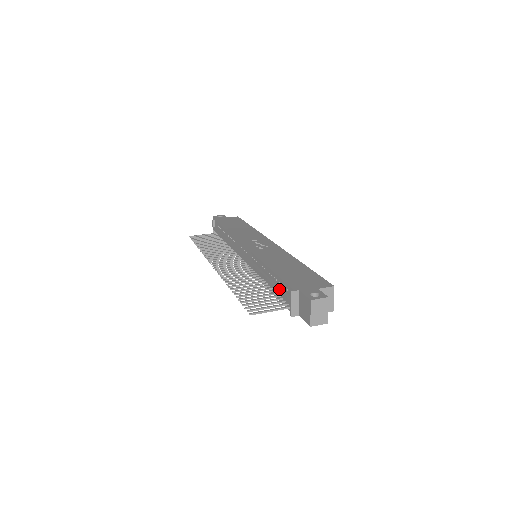
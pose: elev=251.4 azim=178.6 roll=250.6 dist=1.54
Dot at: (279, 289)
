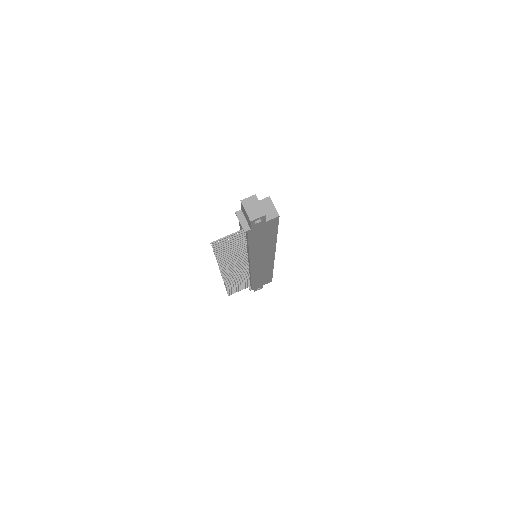
Dot at: occluded
